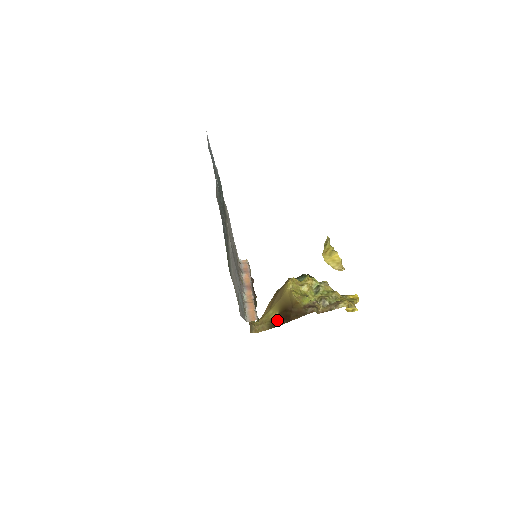
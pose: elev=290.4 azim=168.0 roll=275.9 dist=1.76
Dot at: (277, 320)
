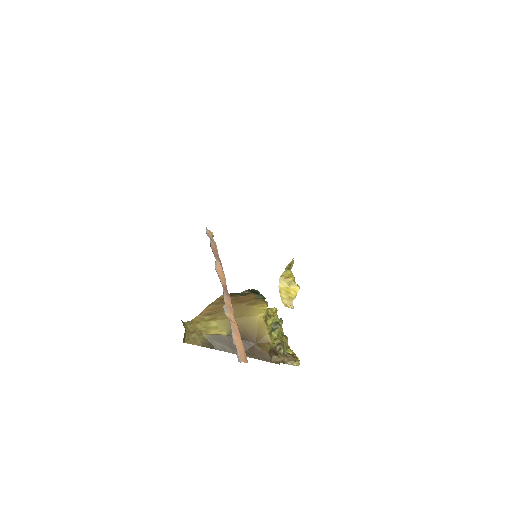
Dot at: (221, 342)
